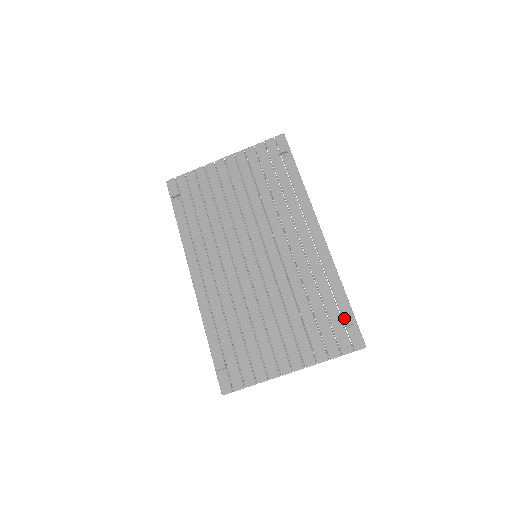
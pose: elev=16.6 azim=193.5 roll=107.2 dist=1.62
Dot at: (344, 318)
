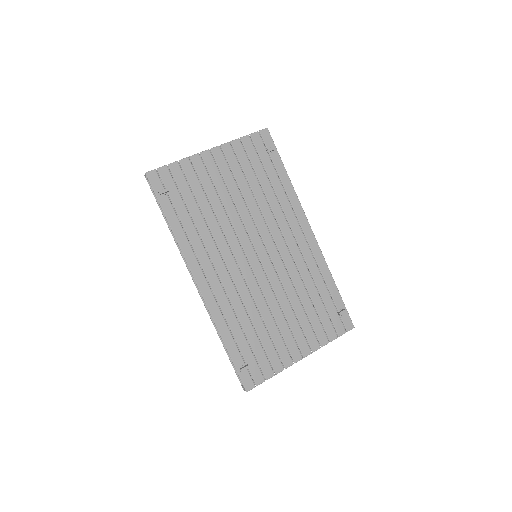
Dot at: (337, 307)
